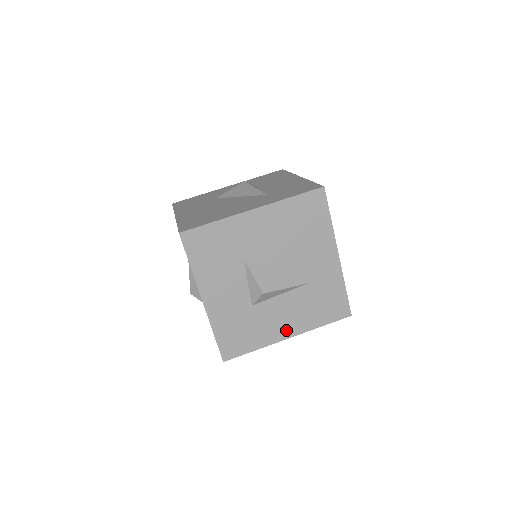
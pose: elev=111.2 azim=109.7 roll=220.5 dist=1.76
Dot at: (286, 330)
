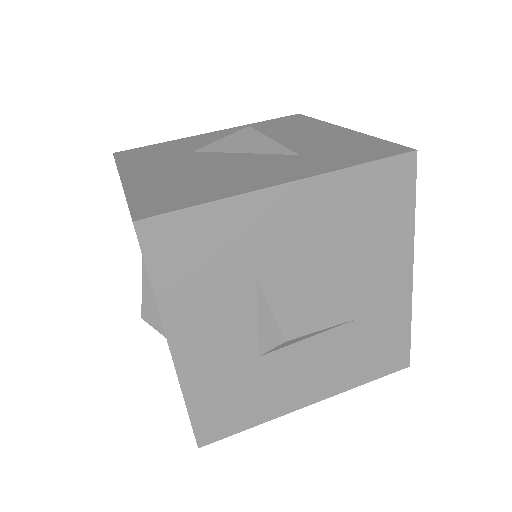
Dot at: (309, 392)
